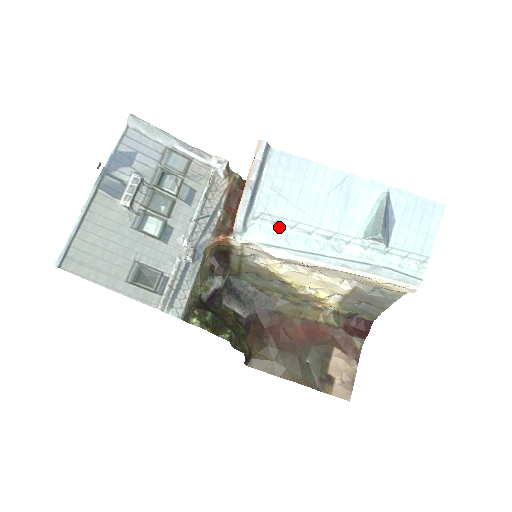
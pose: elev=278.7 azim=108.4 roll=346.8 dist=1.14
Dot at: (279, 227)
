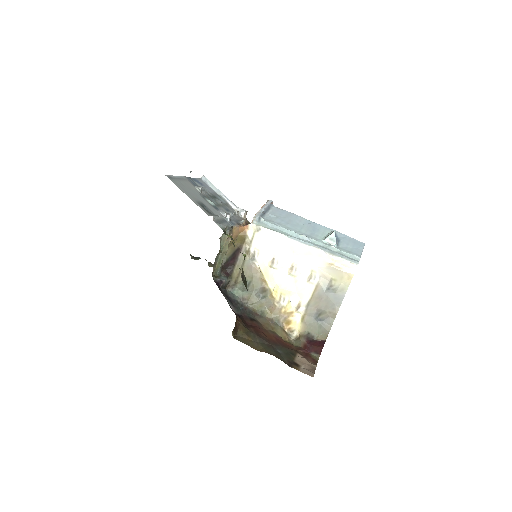
Dot at: (278, 226)
